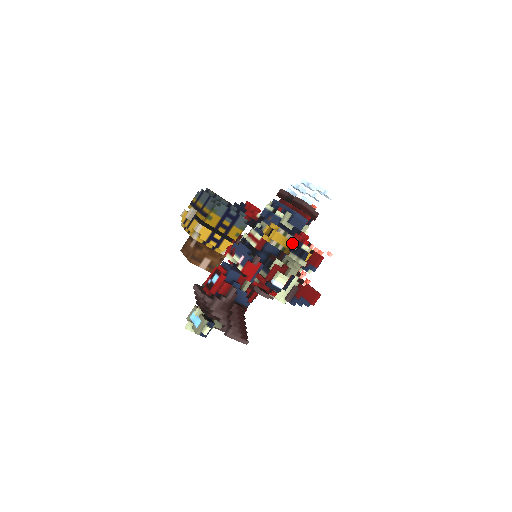
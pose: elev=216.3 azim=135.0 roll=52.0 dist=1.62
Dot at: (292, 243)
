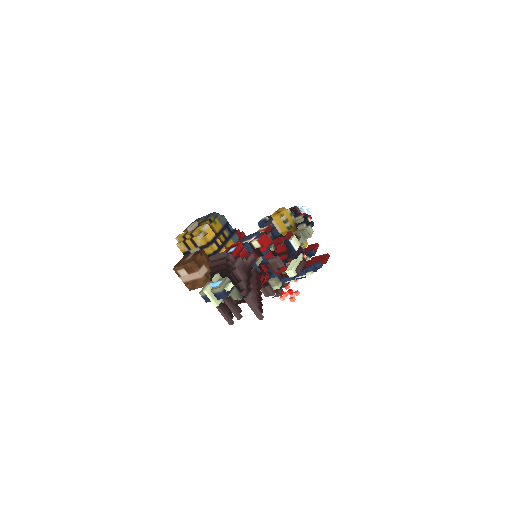
Dot at: (299, 218)
